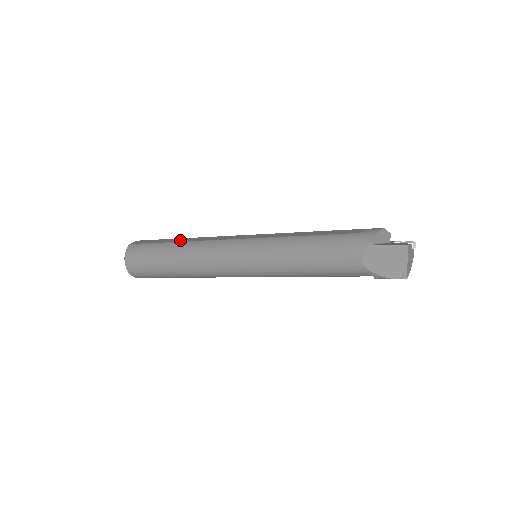
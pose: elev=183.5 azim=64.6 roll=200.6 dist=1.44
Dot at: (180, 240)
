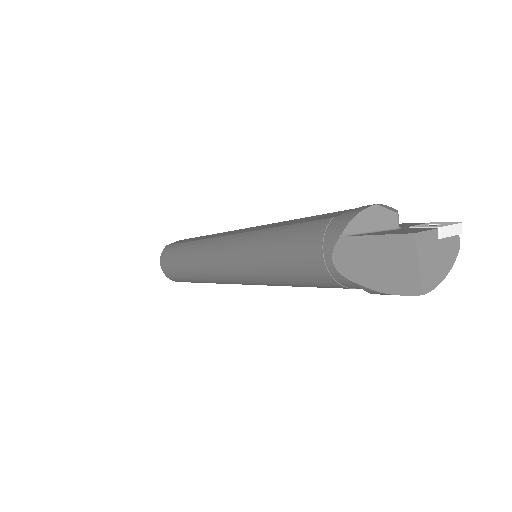
Dot at: occluded
